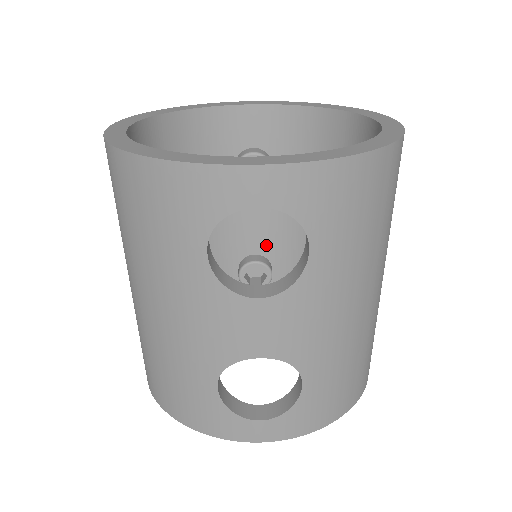
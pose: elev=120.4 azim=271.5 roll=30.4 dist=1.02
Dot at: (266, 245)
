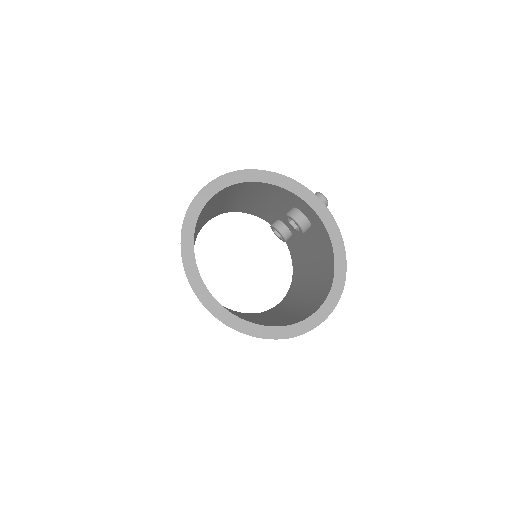
Dot at: (293, 231)
